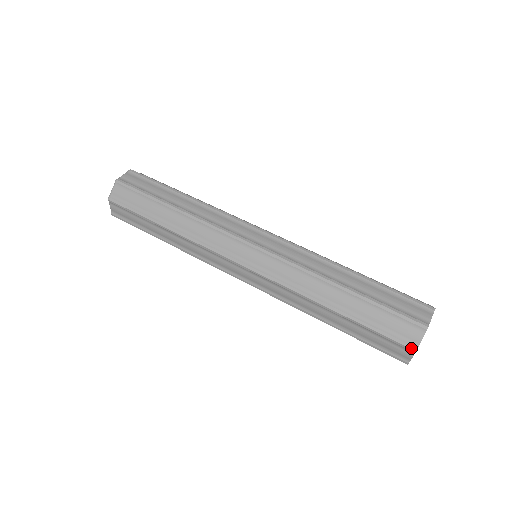
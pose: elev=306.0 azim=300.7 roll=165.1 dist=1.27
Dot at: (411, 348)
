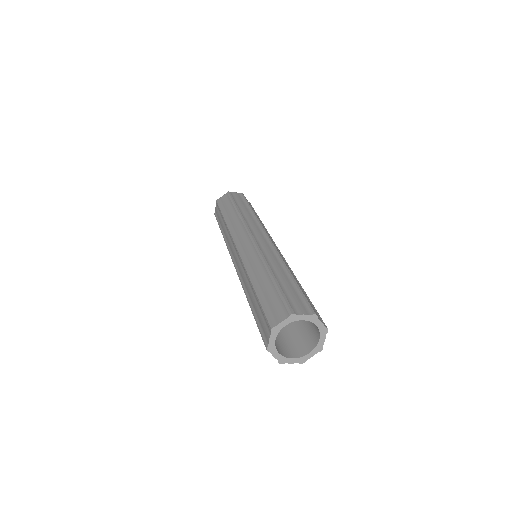
Dot at: (291, 311)
